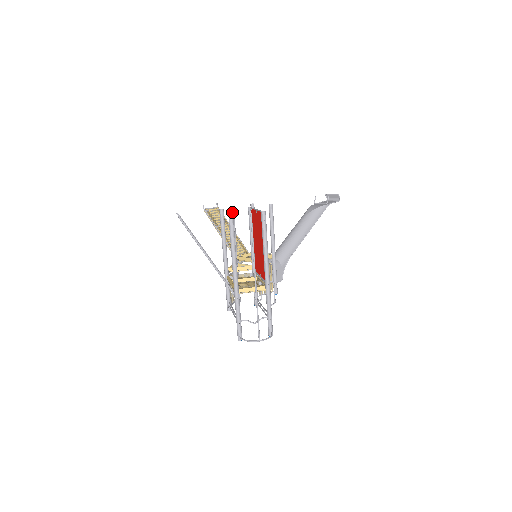
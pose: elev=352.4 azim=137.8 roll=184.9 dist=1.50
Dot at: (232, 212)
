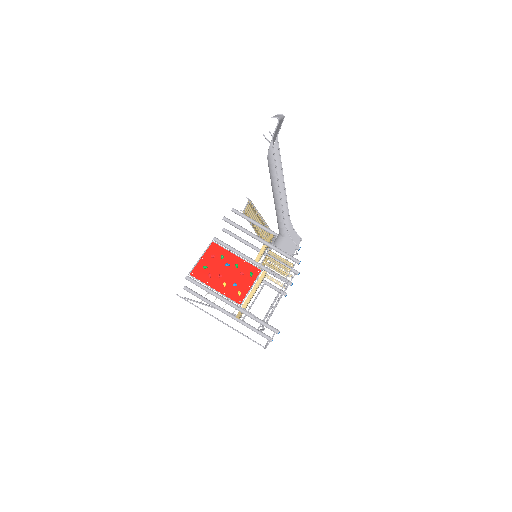
Dot at: occluded
